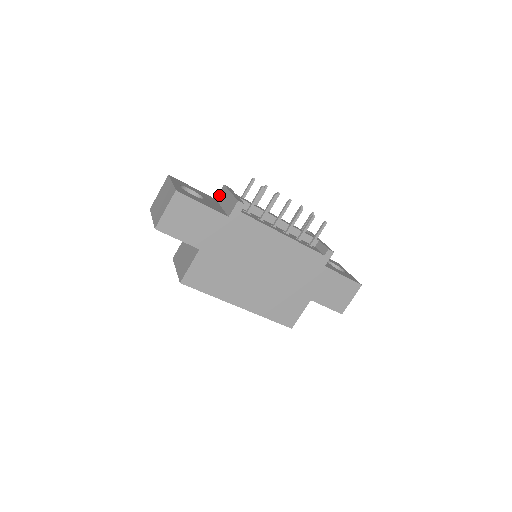
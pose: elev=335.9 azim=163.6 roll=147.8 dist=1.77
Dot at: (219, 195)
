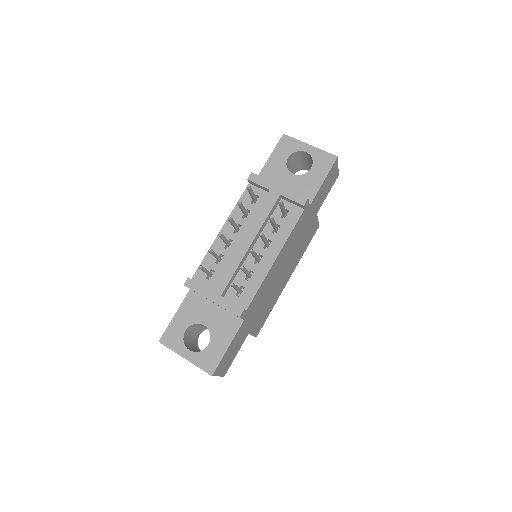
Dot at: occluded
